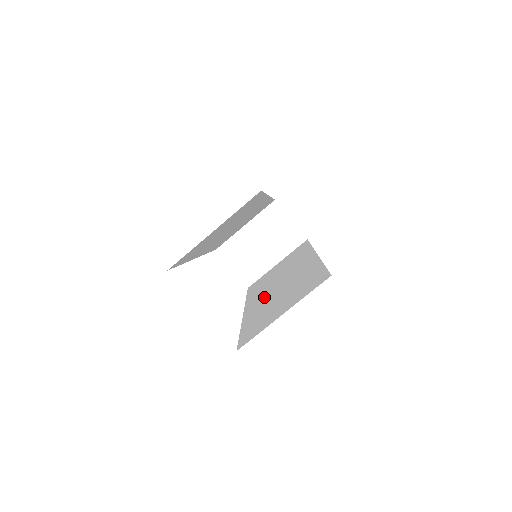
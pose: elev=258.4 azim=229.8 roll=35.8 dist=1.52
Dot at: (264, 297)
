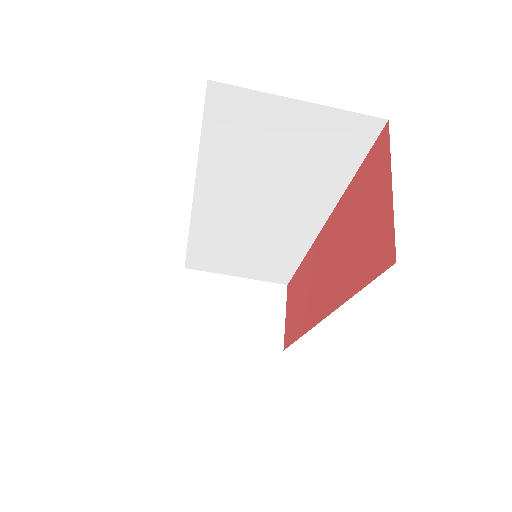
Dot at: occluded
